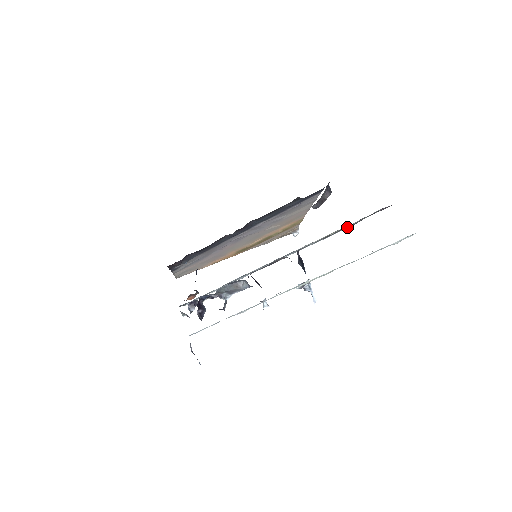
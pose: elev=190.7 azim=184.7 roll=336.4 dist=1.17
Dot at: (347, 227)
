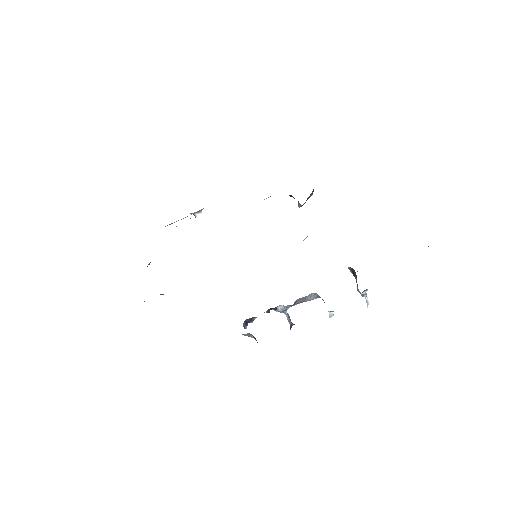
Dot at: occluded
